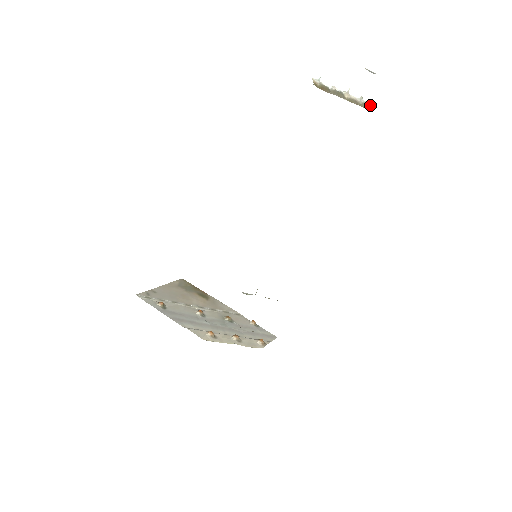
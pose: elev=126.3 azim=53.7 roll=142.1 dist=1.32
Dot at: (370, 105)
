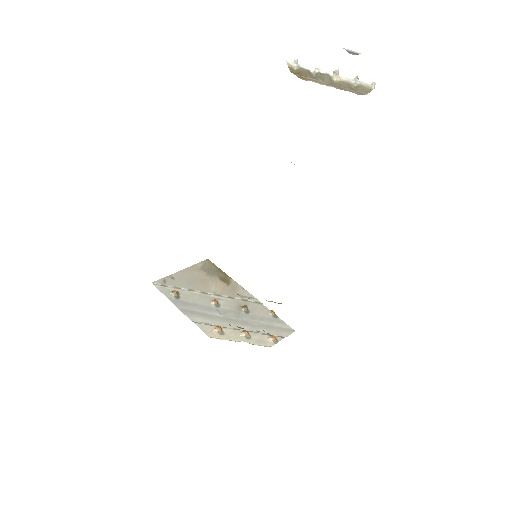
Dot at: (369, 86)
